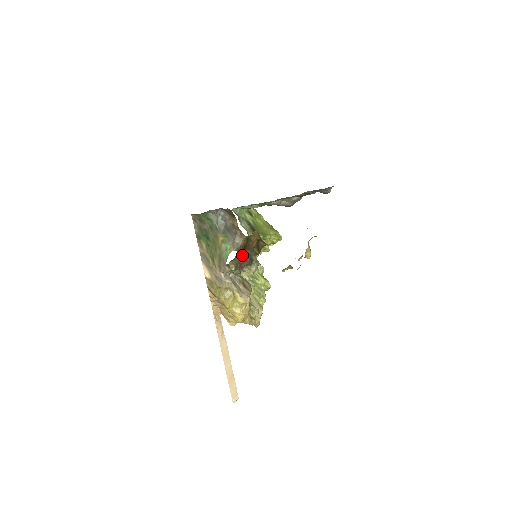
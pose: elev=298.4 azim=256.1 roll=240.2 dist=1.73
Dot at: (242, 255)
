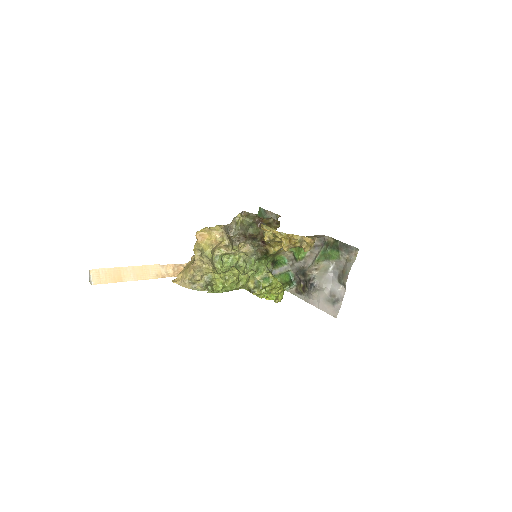
Dot at: (253, 235)
